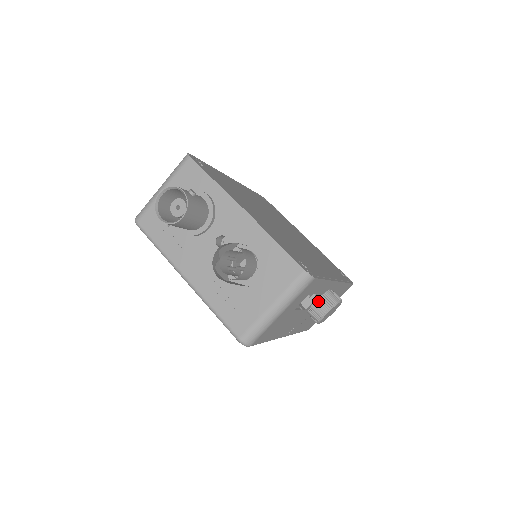
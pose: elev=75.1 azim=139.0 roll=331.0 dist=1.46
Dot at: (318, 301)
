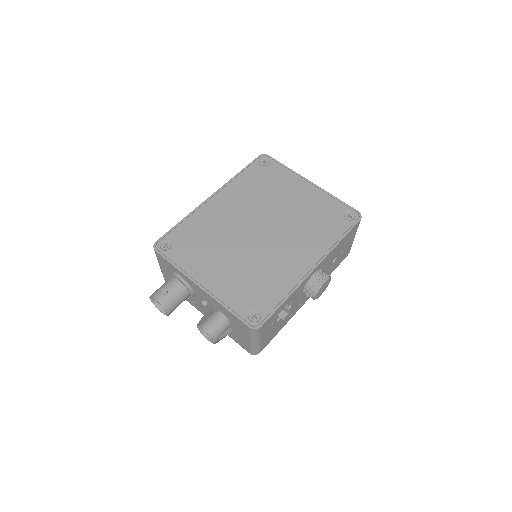
Dot at: (305, 290)
